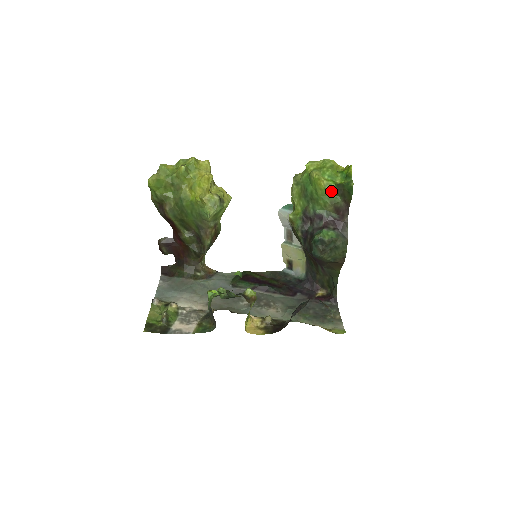
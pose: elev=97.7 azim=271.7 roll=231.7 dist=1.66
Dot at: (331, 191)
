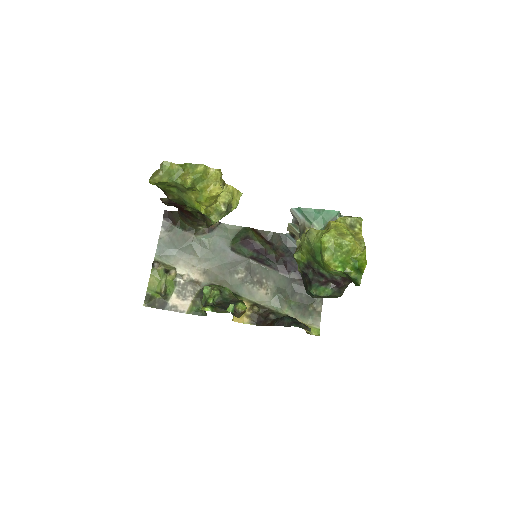
Dot at: (338, 272)
